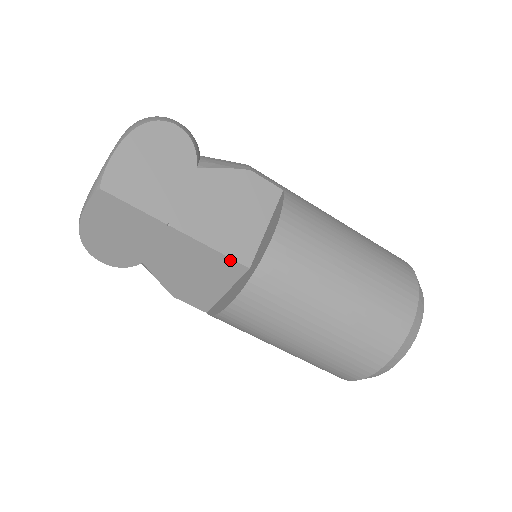
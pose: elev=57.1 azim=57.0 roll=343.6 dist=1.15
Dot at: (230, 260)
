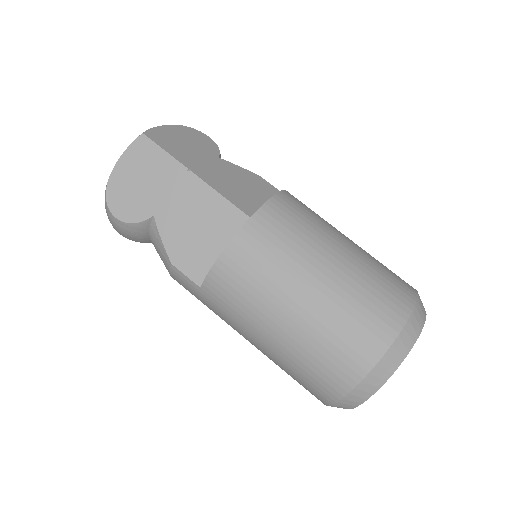
Dot at: (236, 209)
